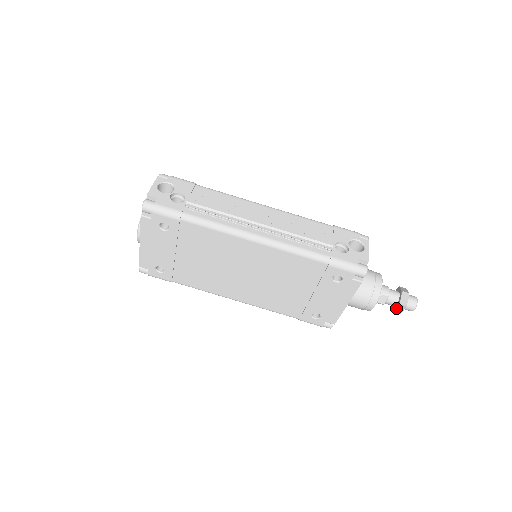
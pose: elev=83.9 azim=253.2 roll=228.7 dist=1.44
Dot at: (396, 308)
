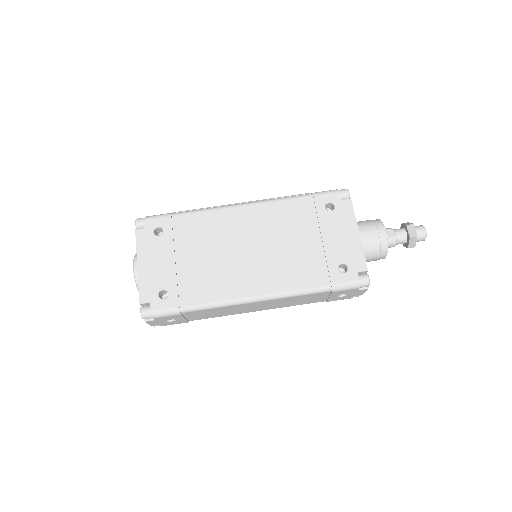
Dot at: (408, 232)
